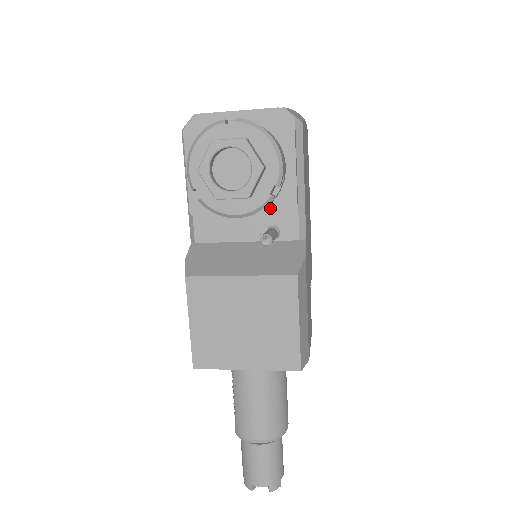
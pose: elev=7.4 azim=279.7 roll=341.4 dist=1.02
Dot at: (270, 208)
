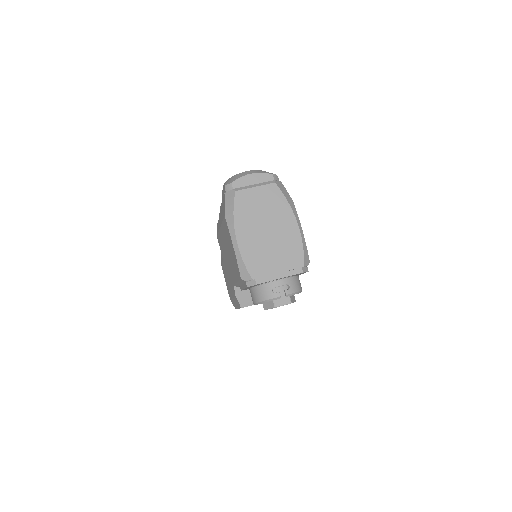
Dot at: occluded
